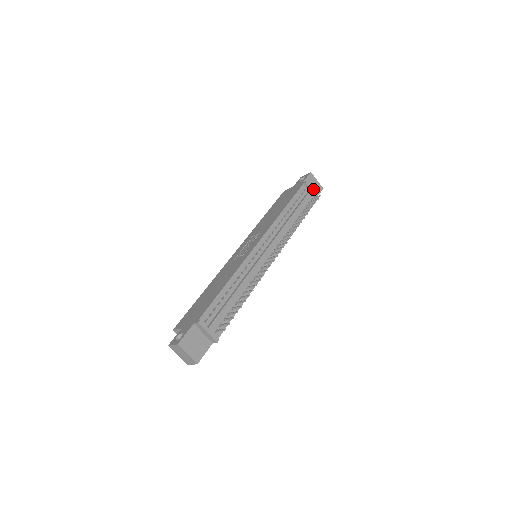
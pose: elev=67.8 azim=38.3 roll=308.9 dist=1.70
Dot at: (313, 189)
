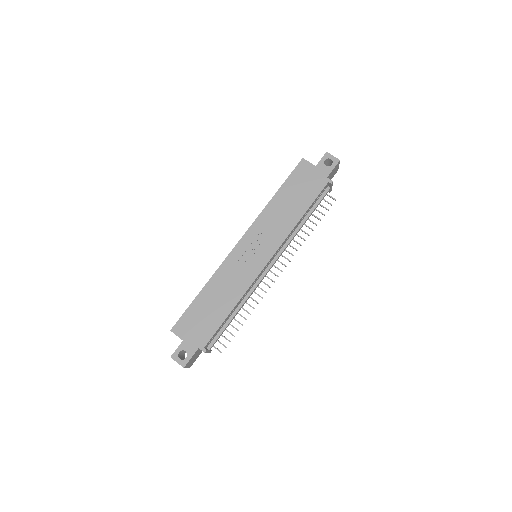
Dot at: (331, 177)
